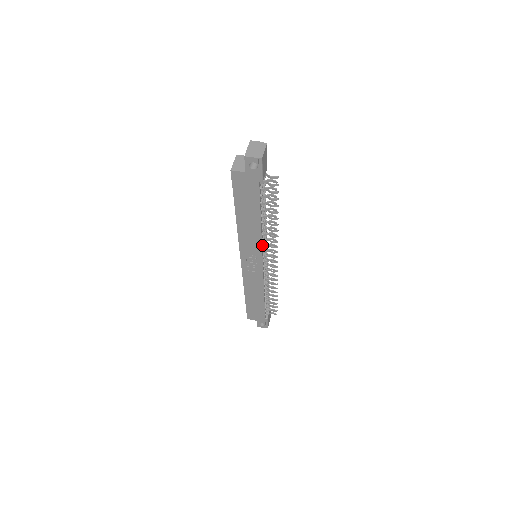
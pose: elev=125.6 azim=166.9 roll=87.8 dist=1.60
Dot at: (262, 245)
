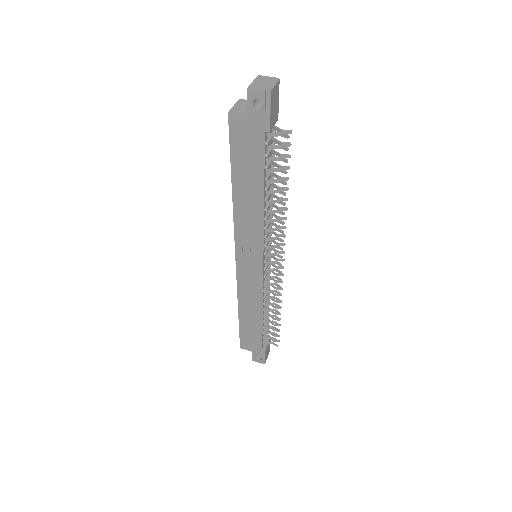
Dot at: (264, 236)
